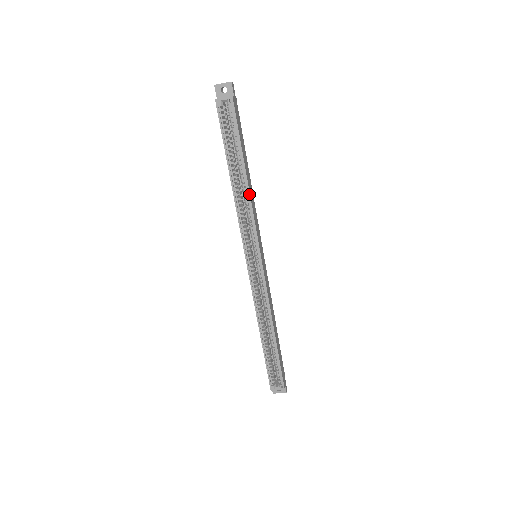
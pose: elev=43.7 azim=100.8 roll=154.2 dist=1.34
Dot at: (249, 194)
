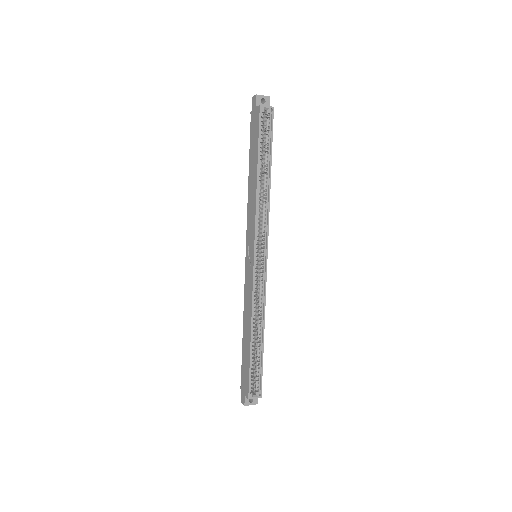
Dot at: (269, 193)
